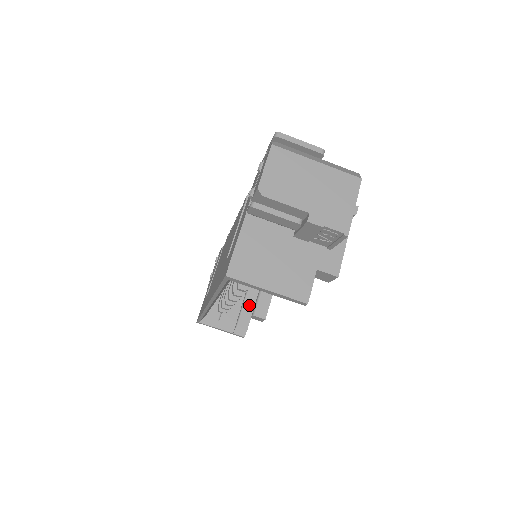
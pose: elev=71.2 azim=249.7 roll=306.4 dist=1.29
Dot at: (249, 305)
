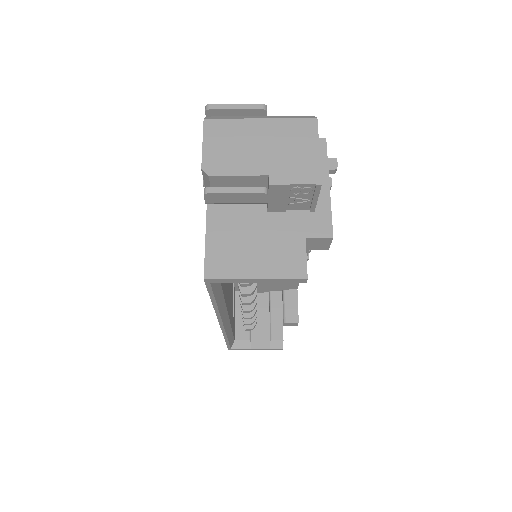
Dot at: (277, 313)
